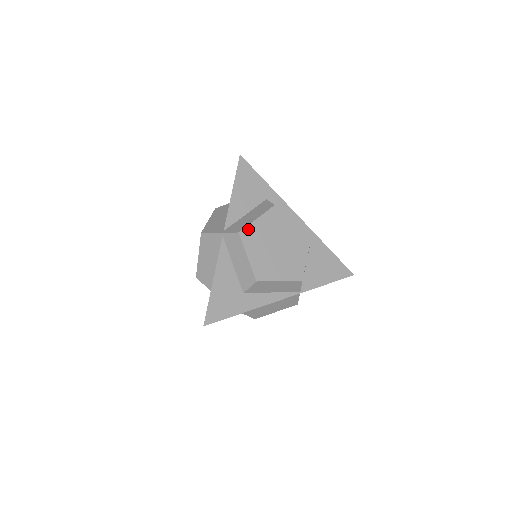
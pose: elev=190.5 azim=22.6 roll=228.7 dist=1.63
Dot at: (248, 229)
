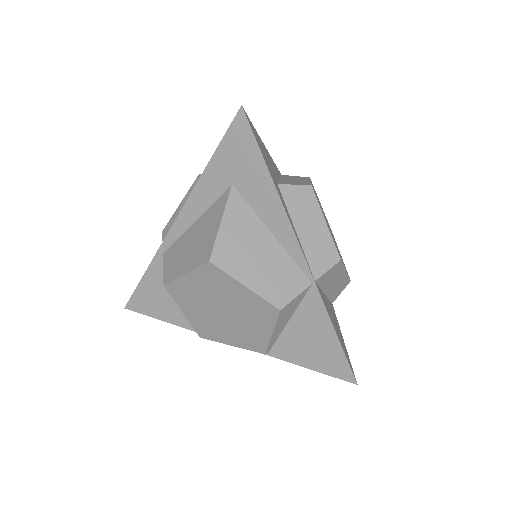
Dot at: (315, 191)
